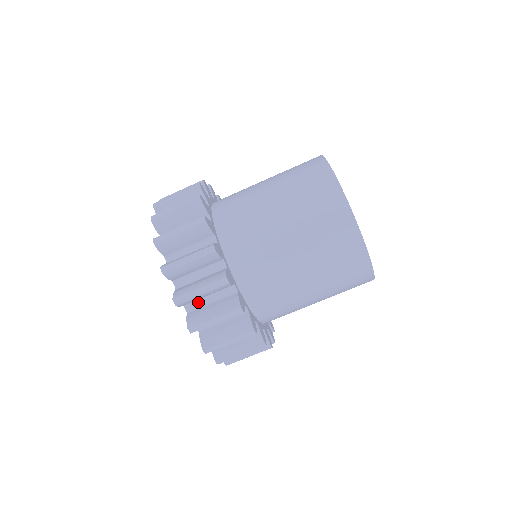
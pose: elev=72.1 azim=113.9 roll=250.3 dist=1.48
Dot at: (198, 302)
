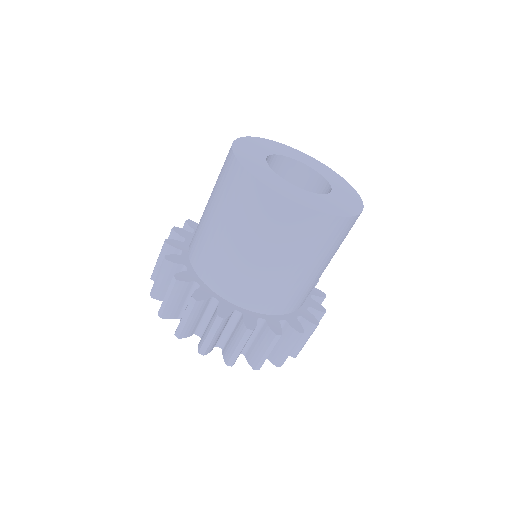
Dot at: (223, 338)
